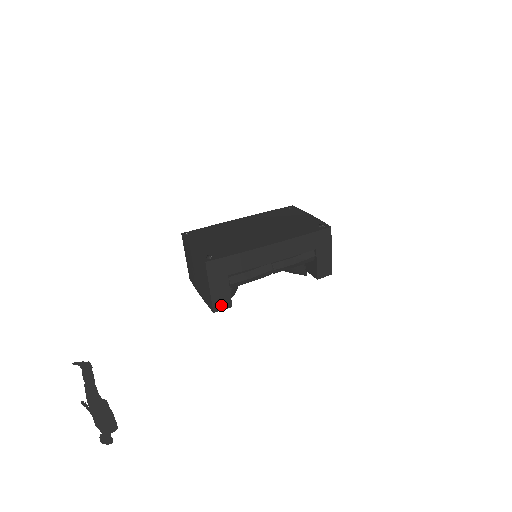
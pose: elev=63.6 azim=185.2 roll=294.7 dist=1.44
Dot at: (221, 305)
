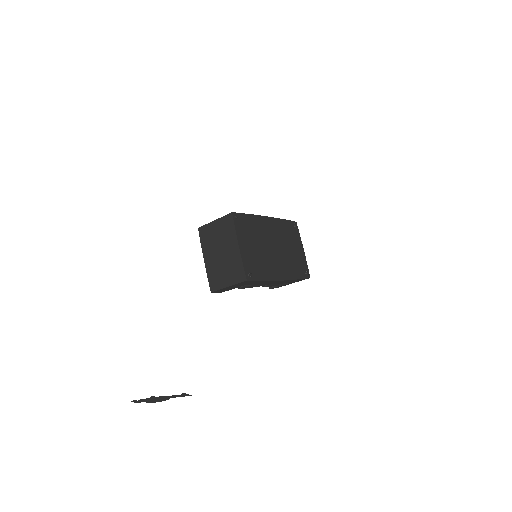
Dot at: (220, 291)
